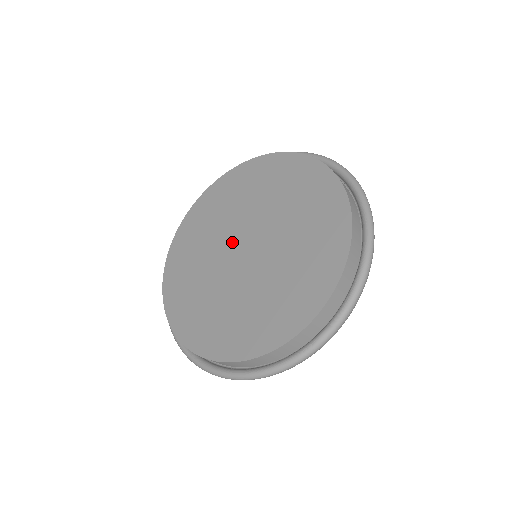
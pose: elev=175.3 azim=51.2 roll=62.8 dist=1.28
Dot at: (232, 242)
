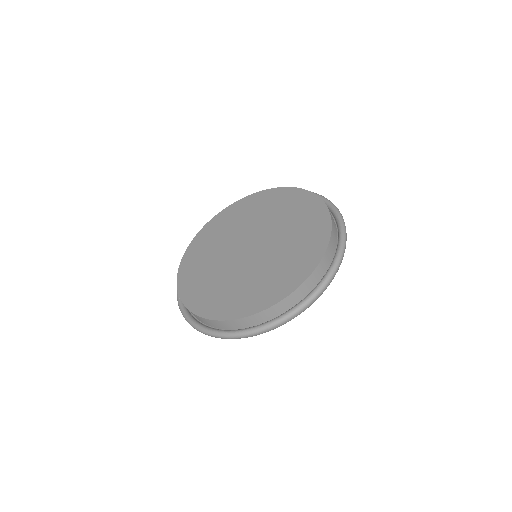
Dot at: (248, 237)
